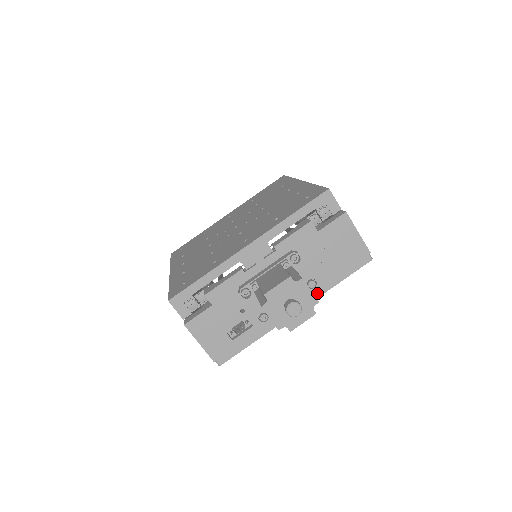
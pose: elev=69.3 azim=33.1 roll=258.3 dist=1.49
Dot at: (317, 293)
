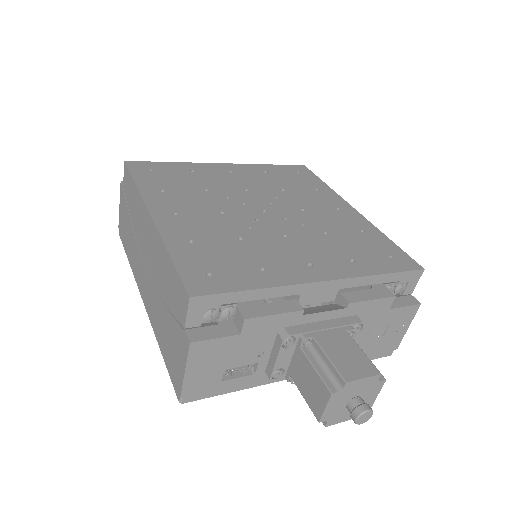
Dot at: occluded
